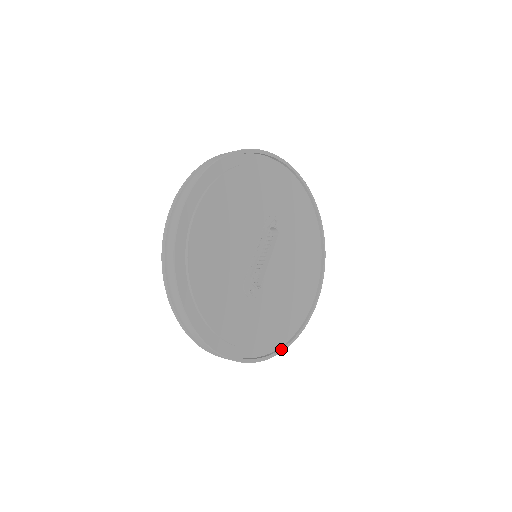
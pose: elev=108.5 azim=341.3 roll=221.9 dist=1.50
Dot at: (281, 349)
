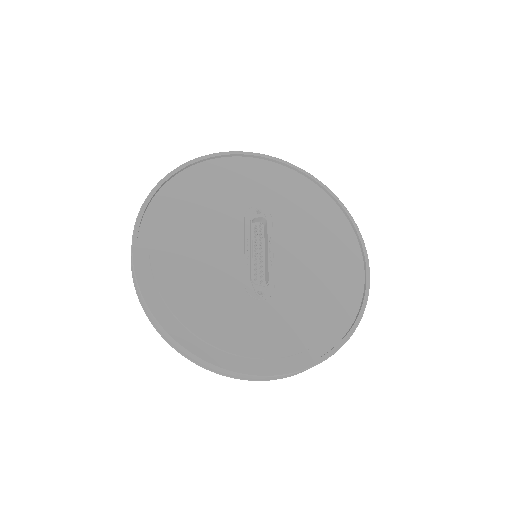
Dot at: (340, 342)
